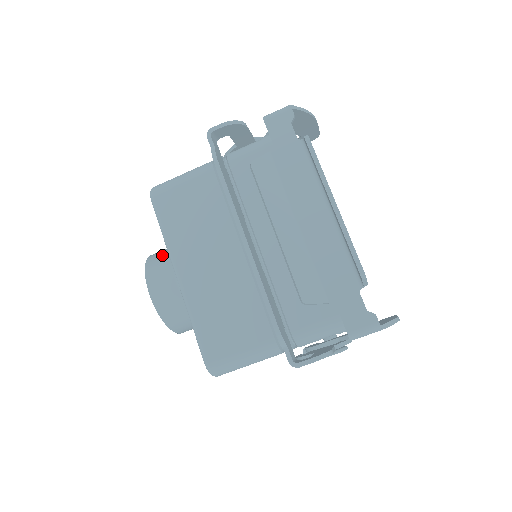
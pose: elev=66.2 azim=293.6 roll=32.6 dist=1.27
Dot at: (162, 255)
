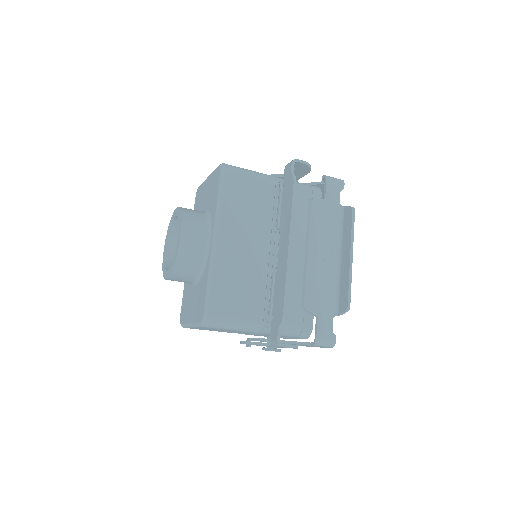
Dot at: (197, 214)
